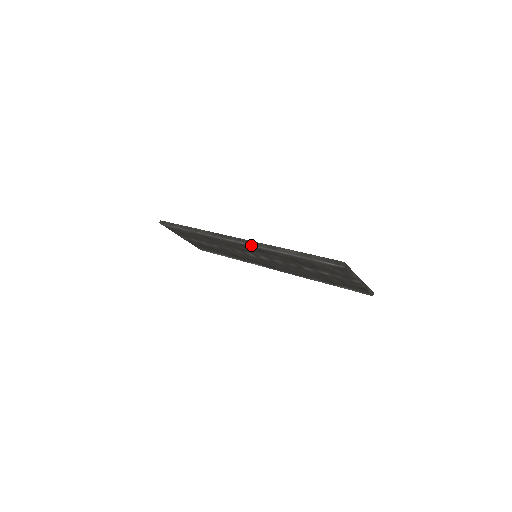
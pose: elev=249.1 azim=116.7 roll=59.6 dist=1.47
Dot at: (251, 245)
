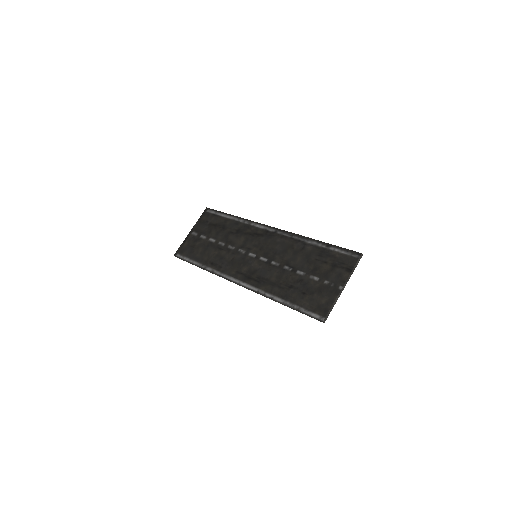
Dot at: (251, 288)
